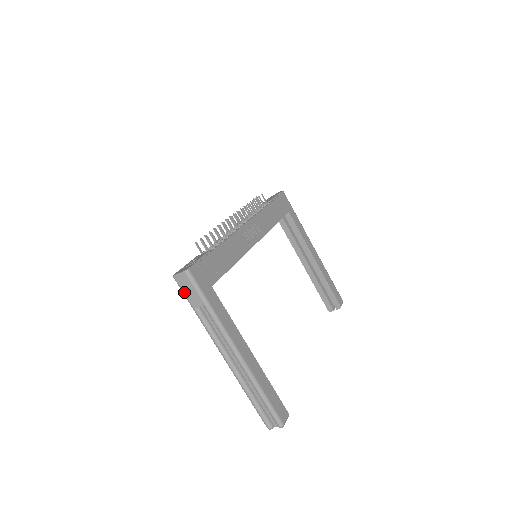
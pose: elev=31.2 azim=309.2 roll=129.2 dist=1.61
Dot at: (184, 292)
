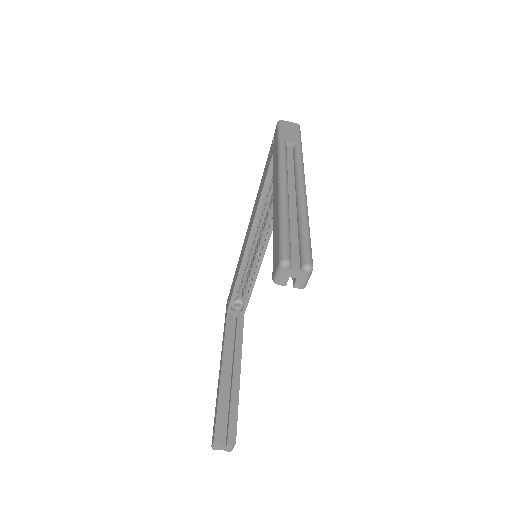
Dot at: (283, 130)
